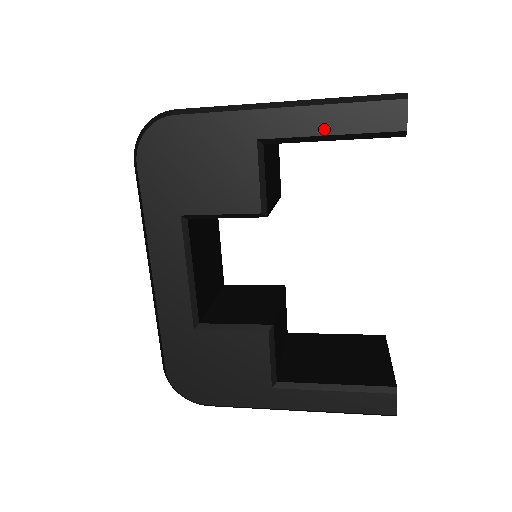
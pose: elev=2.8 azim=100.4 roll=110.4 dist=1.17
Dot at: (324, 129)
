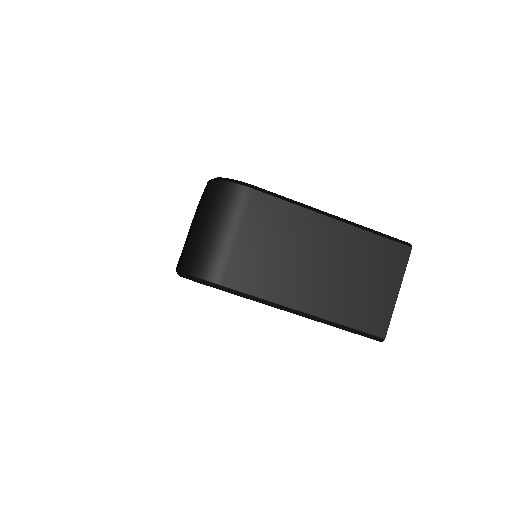
Dot at: occluded
